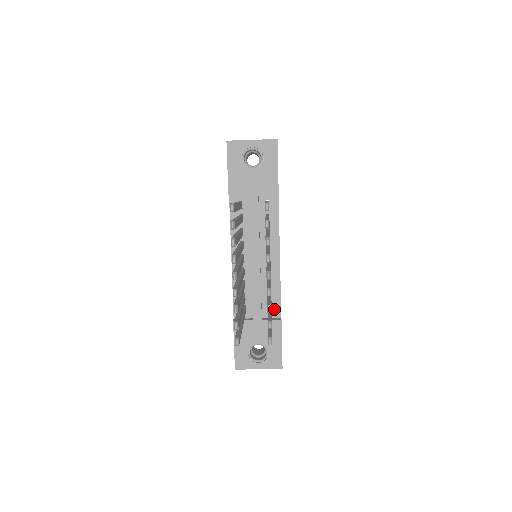
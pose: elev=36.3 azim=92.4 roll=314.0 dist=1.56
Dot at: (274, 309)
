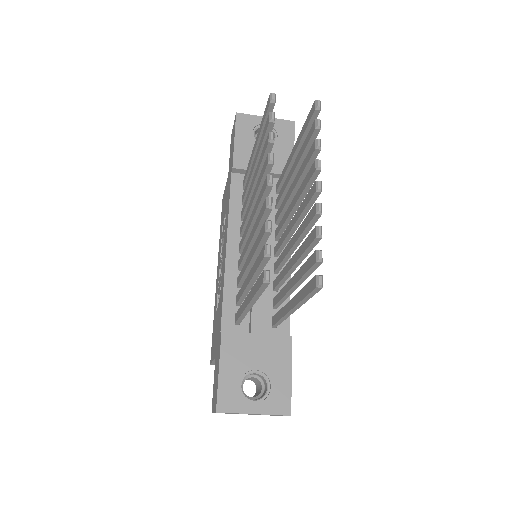
Dot at: occluded
